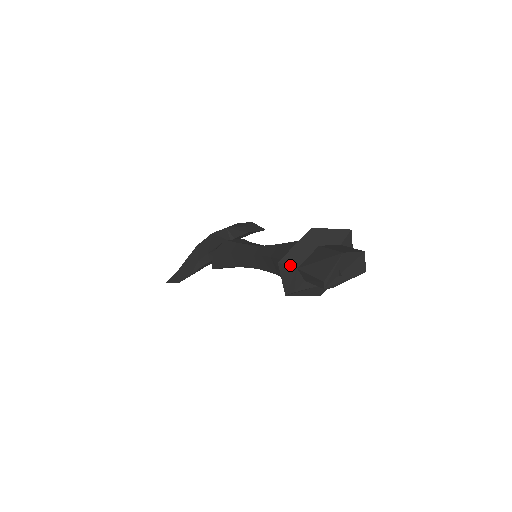
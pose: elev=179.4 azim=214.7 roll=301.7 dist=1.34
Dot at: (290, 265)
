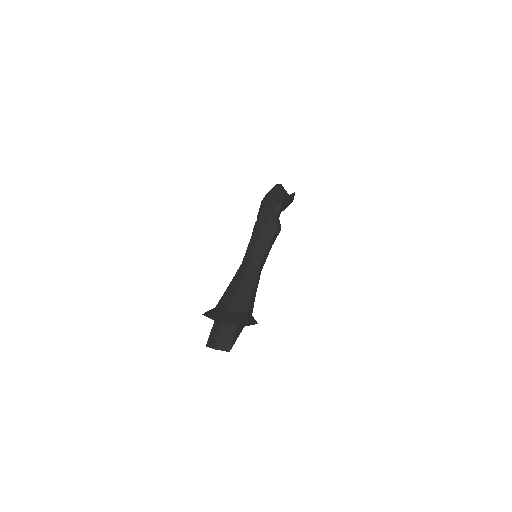
Dot at: occluded
